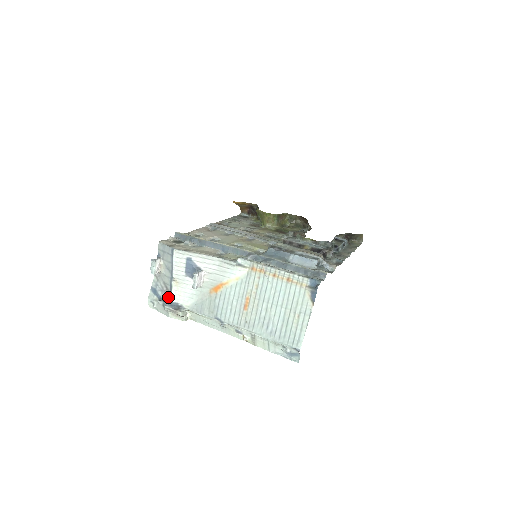
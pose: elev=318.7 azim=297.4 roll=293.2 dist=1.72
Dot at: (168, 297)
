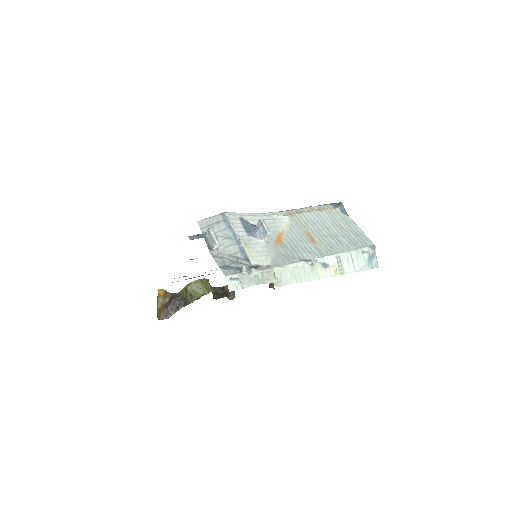
Dot at: (245, 264)
